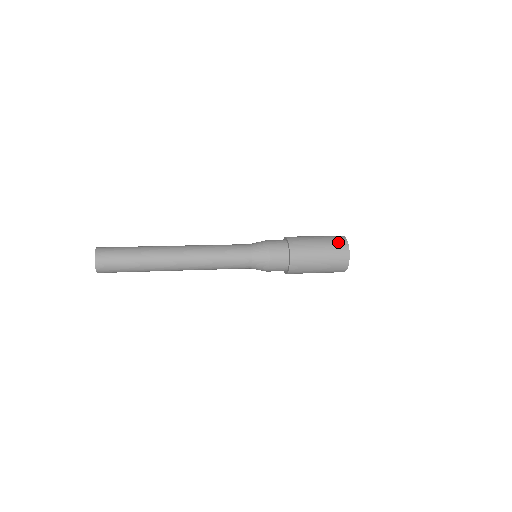
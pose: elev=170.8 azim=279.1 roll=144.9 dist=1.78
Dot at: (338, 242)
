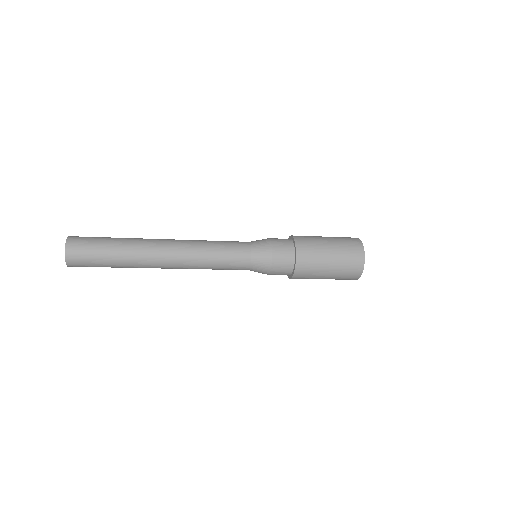
Dot at: occluded
